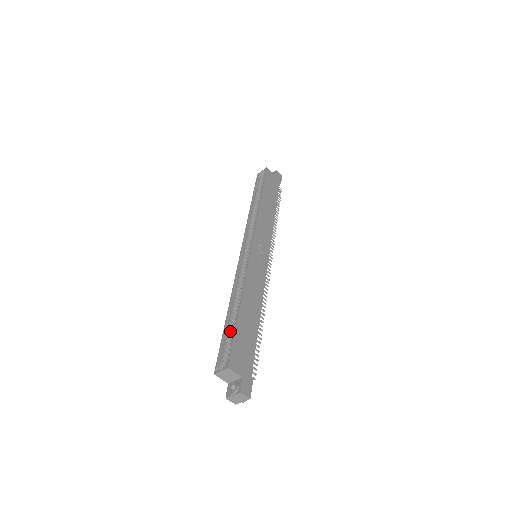
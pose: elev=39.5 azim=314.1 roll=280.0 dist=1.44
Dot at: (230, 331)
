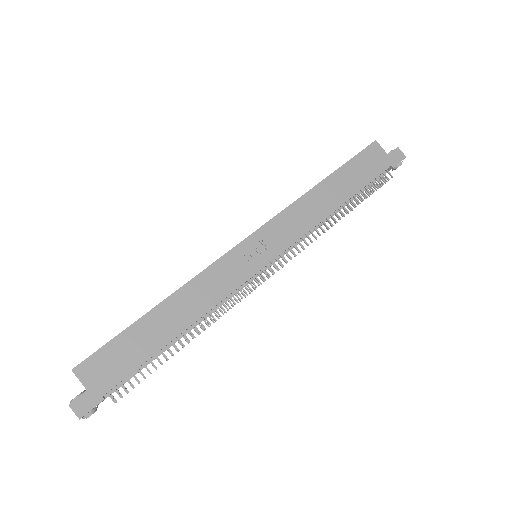
Dot at: occluded
